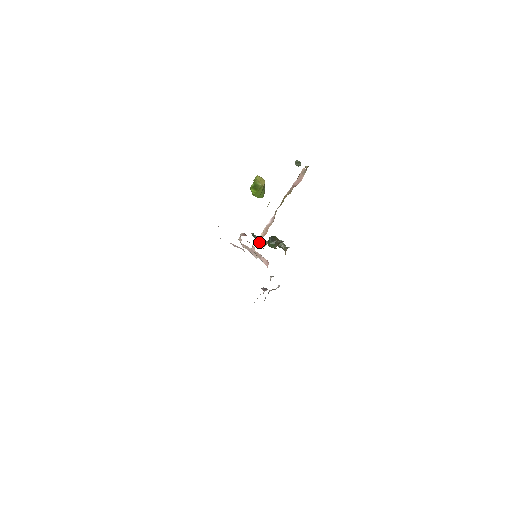
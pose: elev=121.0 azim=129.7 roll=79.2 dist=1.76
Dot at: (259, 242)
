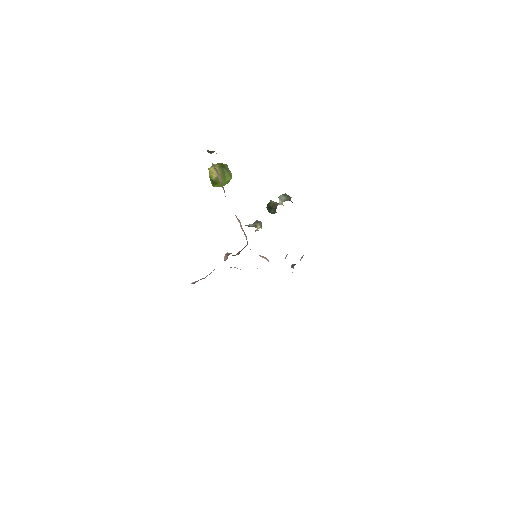
Dot at: occluded
